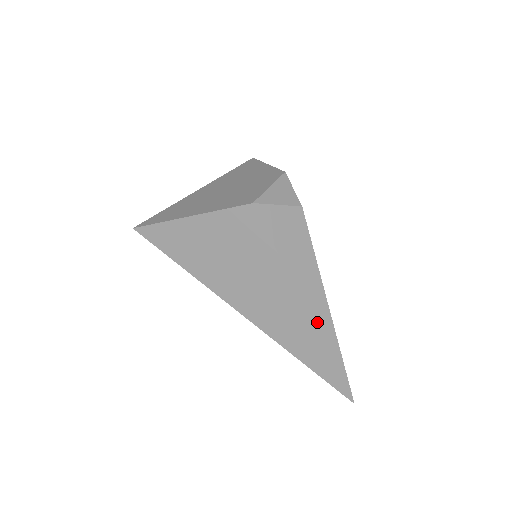
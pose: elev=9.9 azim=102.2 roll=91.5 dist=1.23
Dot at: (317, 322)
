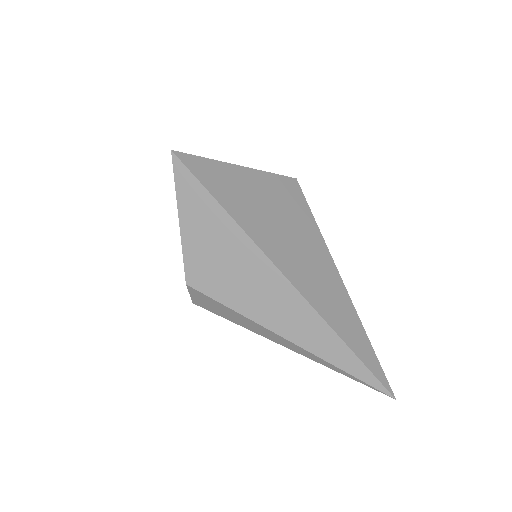
Dot at: (349, 298)
